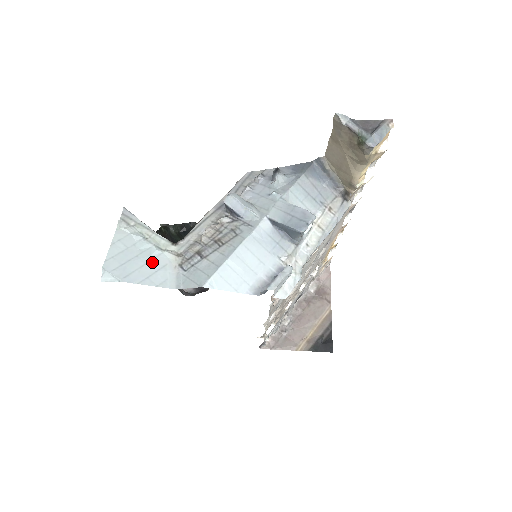
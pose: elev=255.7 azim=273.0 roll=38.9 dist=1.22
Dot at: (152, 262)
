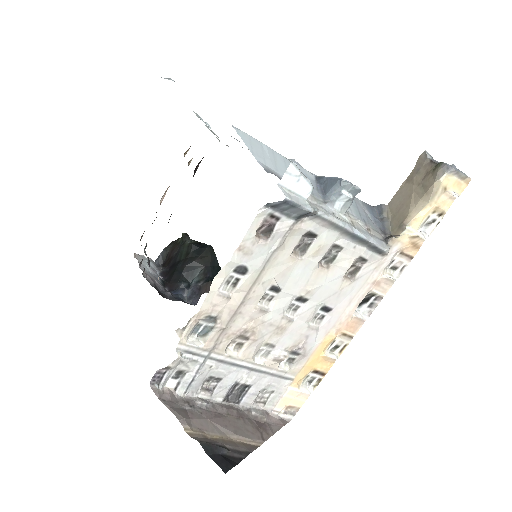
Dot at: occluded
